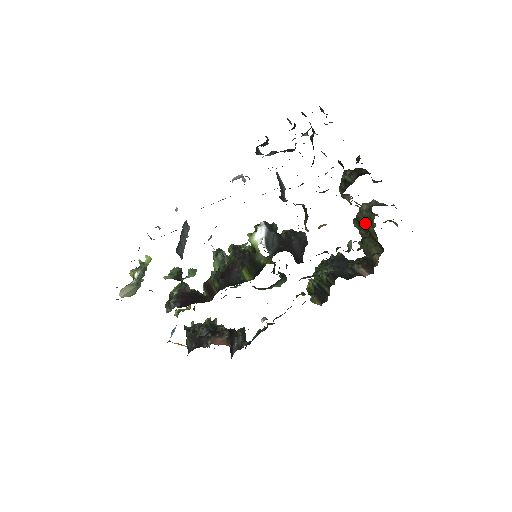
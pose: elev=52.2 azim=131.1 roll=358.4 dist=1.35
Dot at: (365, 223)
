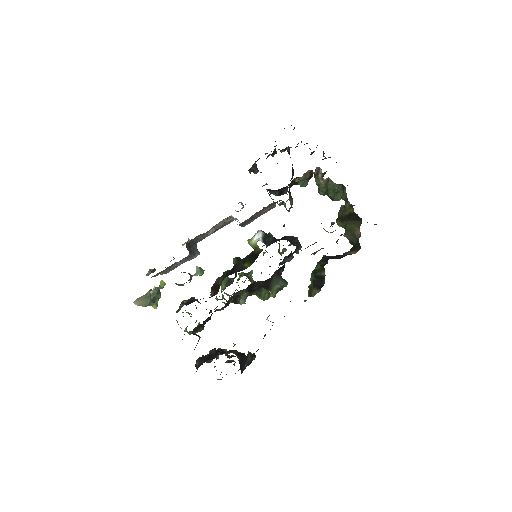
Dot at: (345, 215)
